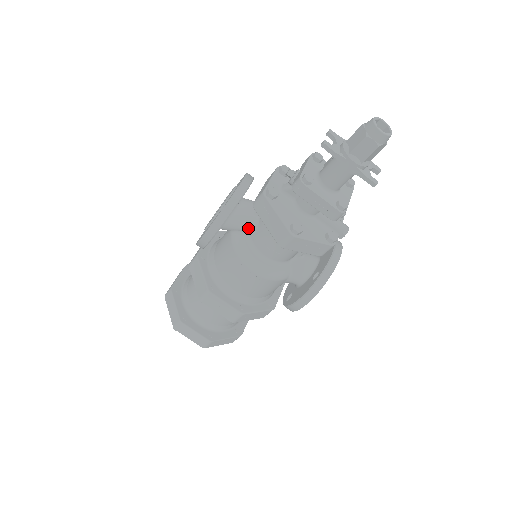
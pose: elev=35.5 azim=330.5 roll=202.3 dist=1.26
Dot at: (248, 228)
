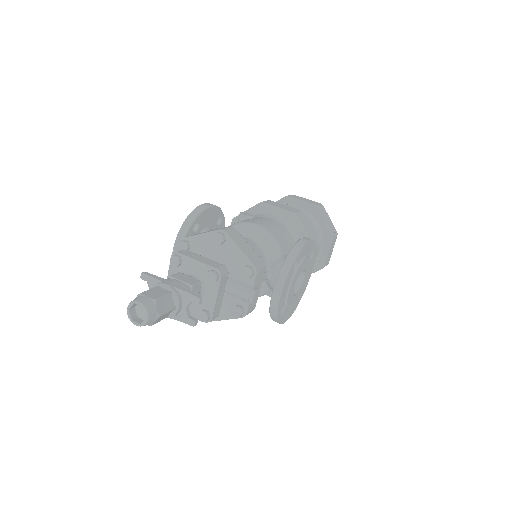
Dot at: occluded
